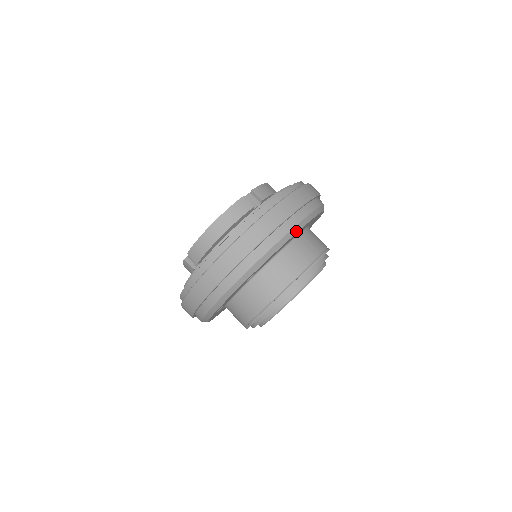
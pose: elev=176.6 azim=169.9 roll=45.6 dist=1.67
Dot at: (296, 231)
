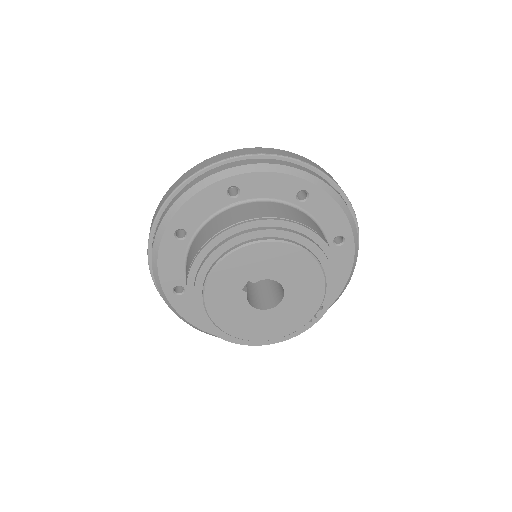
Dot at: (224, 176)
